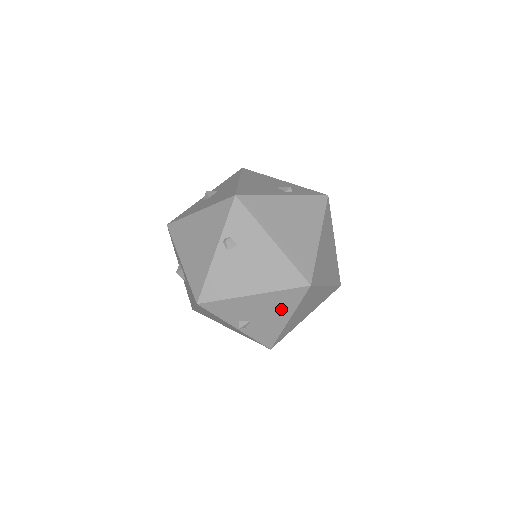
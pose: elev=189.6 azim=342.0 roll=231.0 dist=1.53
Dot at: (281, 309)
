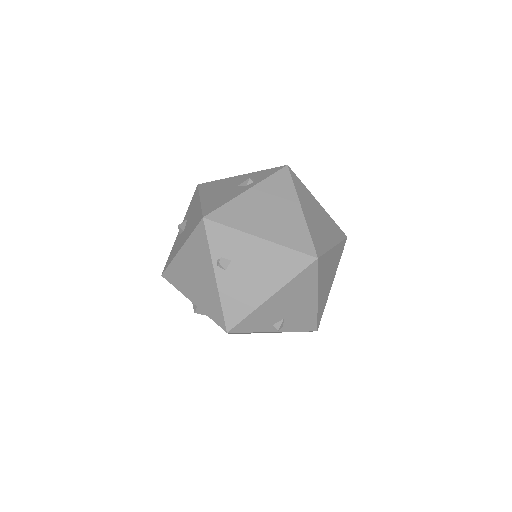
Dot at: (304, 293)
